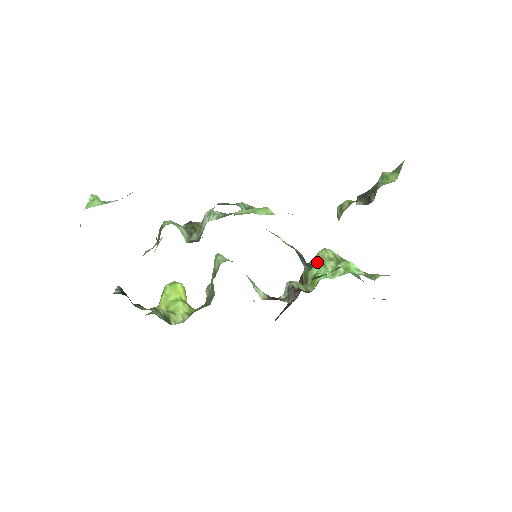
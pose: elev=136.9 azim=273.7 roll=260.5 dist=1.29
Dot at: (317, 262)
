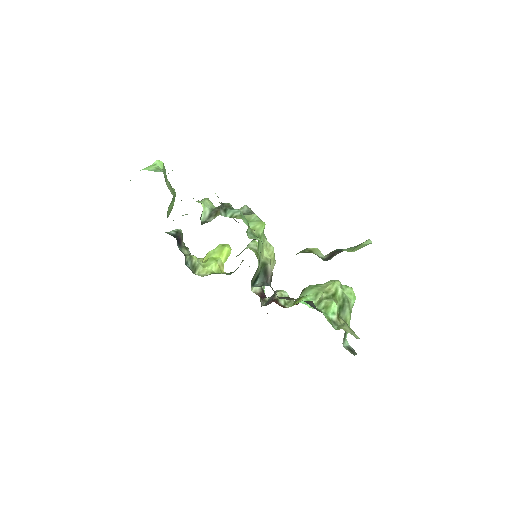
Dot at: occluded
